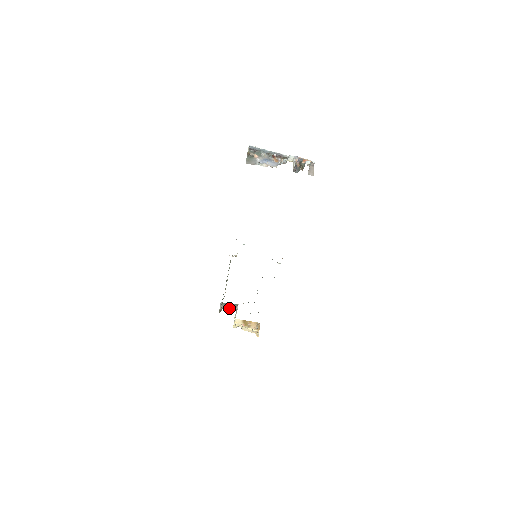
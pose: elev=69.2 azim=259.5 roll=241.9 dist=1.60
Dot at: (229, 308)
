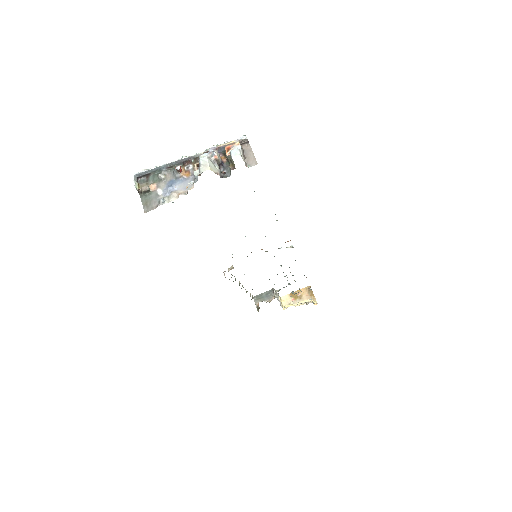
Dot at: (266, 299)
